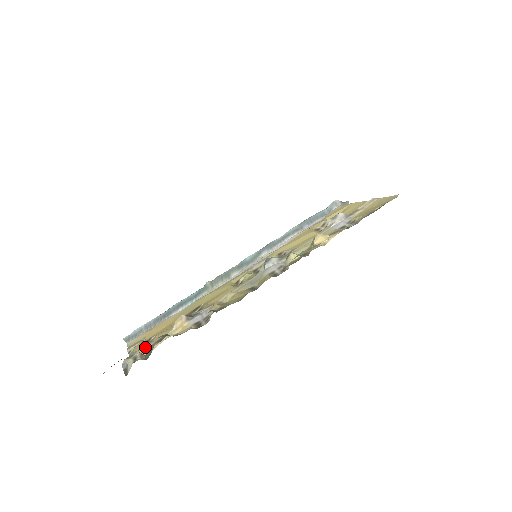
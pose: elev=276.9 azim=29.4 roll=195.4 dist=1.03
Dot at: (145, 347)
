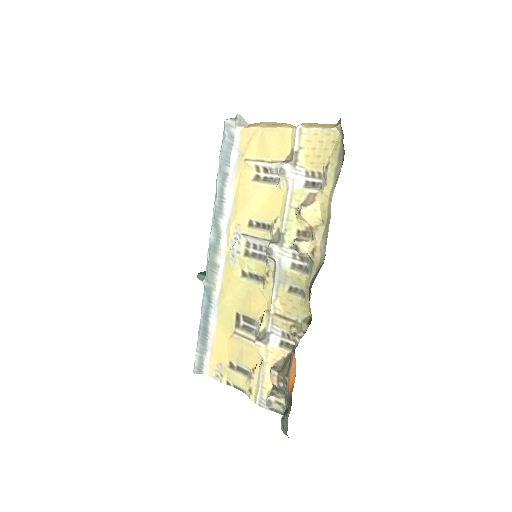
Dot at: (255, 382)
